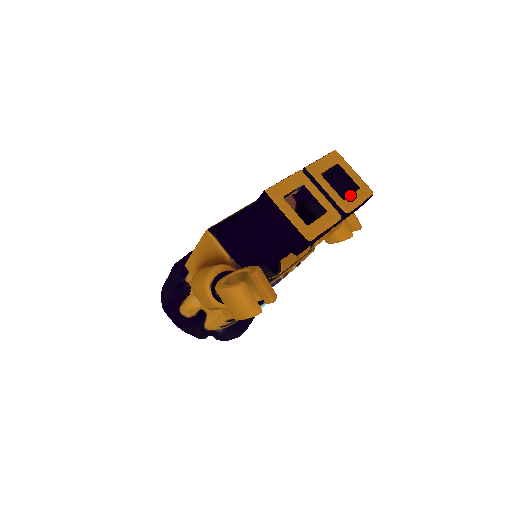
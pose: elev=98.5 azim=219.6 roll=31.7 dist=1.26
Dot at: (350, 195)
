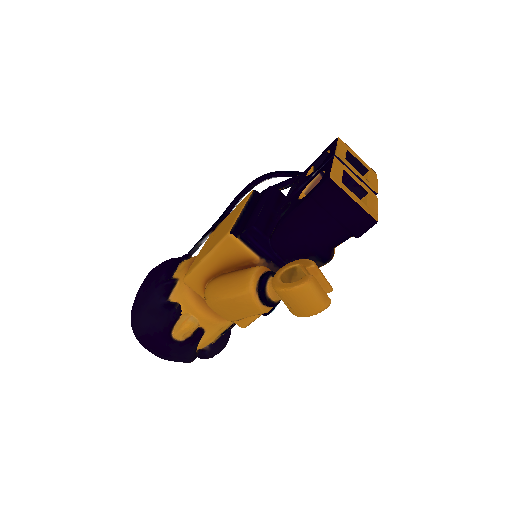
Dot at: (368, 177)
